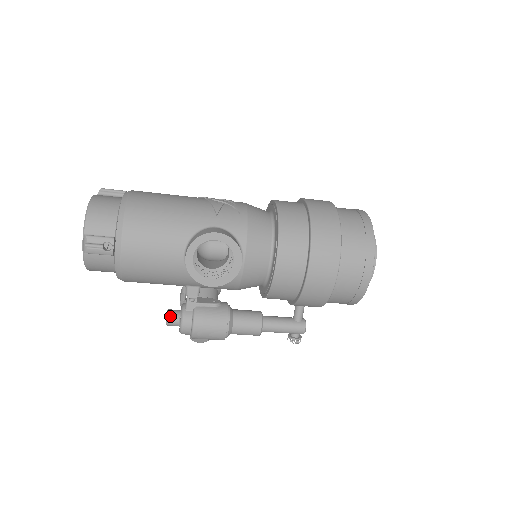
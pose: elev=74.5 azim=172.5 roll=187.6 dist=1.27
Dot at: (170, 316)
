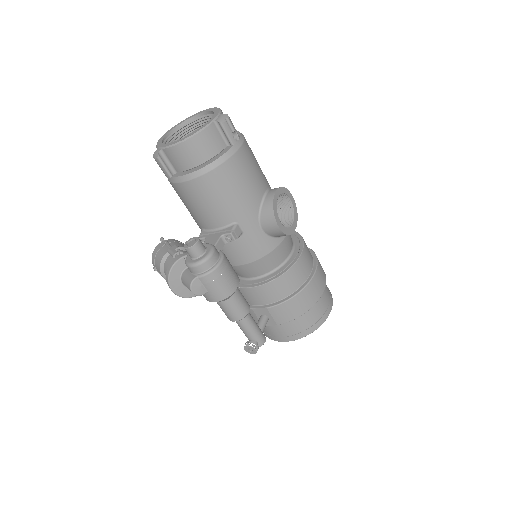
Dot at: occluded
